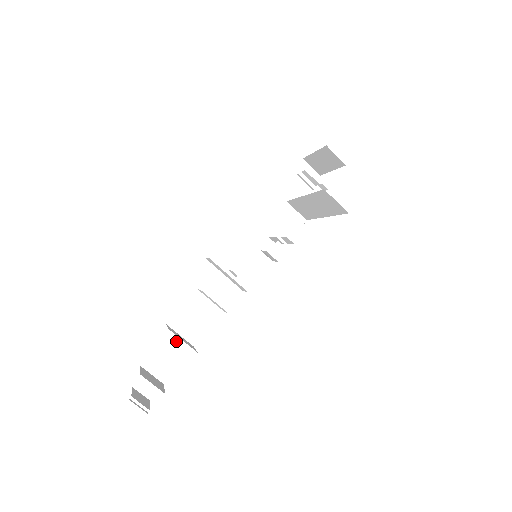
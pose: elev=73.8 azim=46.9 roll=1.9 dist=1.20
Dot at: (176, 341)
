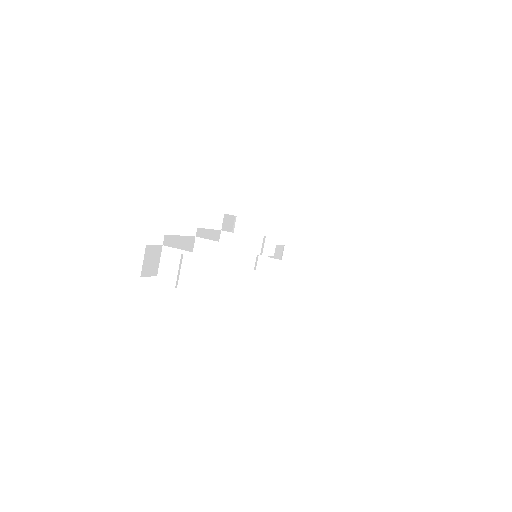
Dot at: (189, 250)
